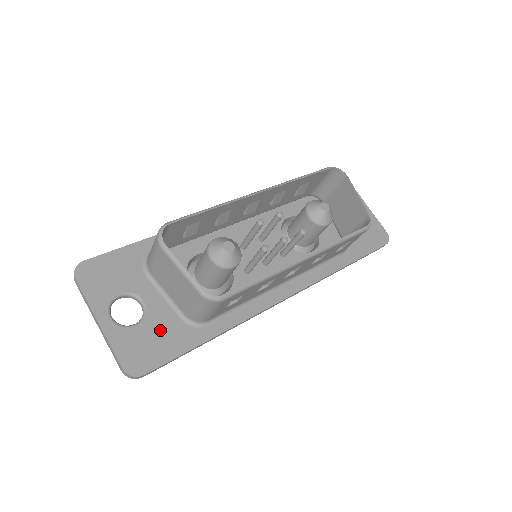
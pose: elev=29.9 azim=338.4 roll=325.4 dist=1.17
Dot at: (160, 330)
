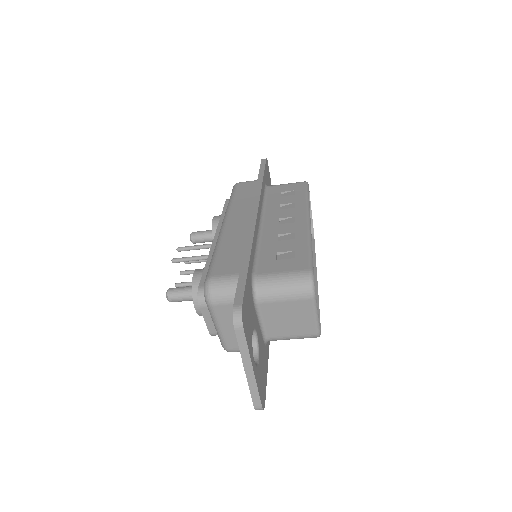
Dot at: (262, 358)
